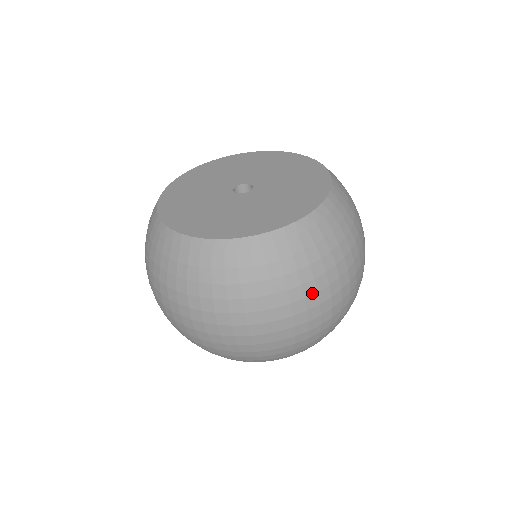
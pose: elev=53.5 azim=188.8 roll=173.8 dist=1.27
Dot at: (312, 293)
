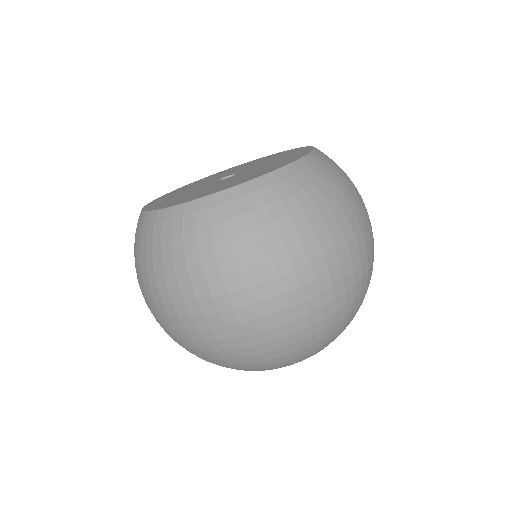
Dot at: (352, 215)
